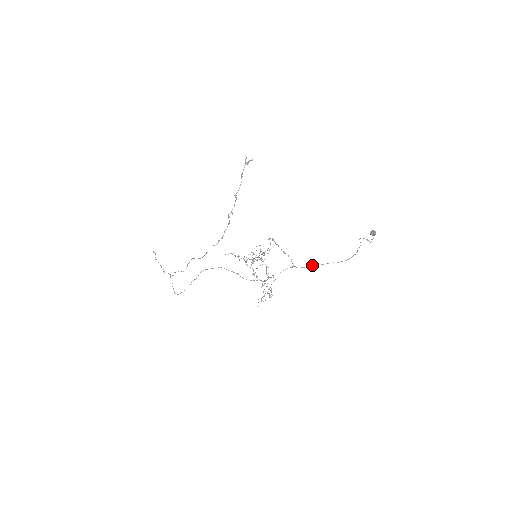
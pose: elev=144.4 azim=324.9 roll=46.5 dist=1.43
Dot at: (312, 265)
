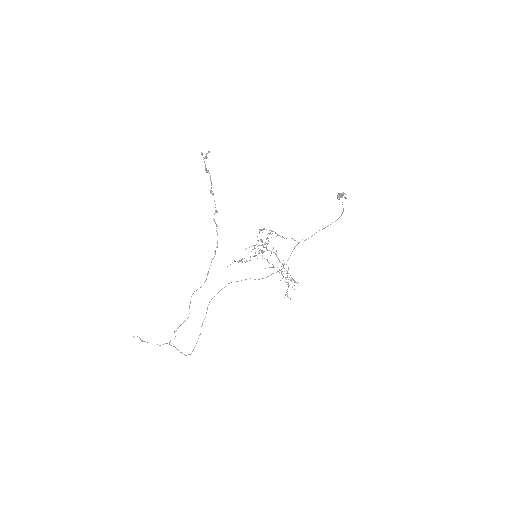
Dot at: occluded
